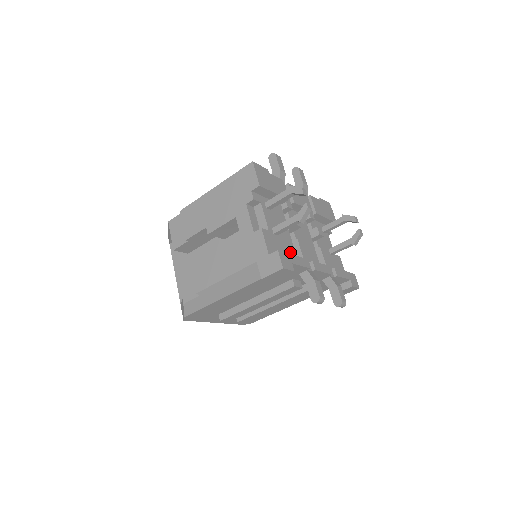
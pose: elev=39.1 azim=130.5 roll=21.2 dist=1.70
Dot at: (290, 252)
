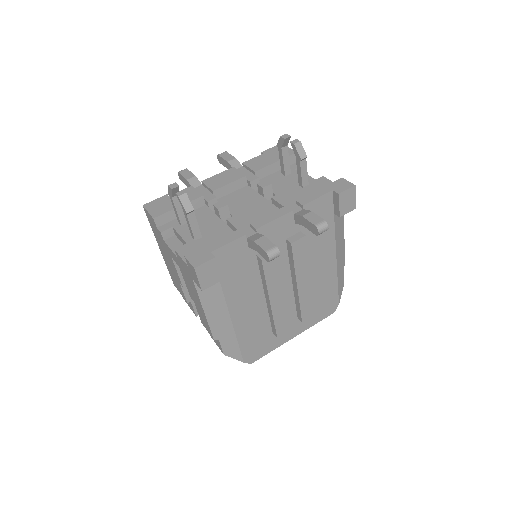
Dot at: occluded
